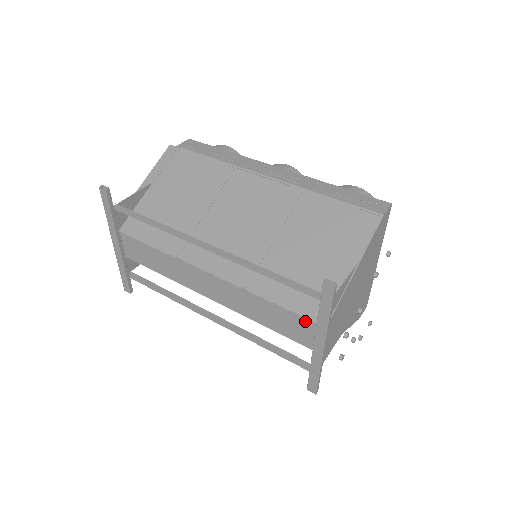
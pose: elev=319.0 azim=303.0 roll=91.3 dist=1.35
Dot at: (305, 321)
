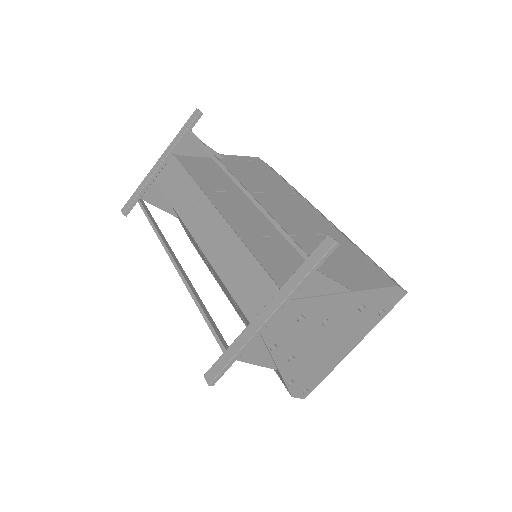
Dot at: (272, 284)
